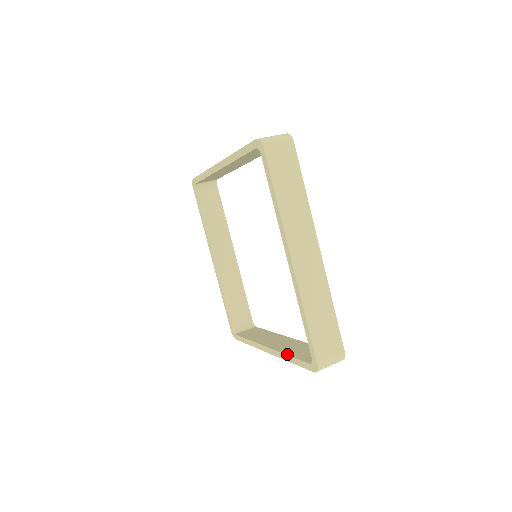
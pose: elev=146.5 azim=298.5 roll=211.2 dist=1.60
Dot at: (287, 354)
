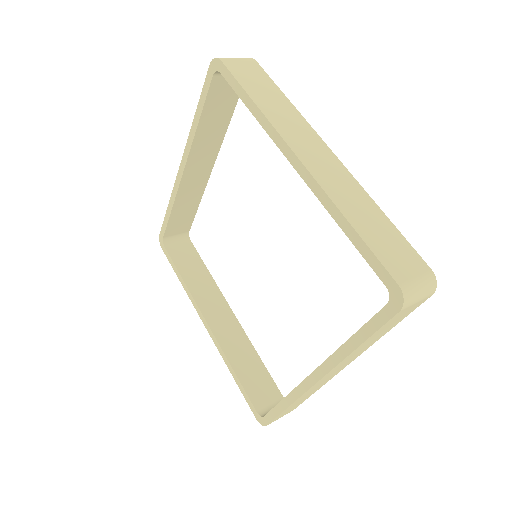
Dot at: occluded
